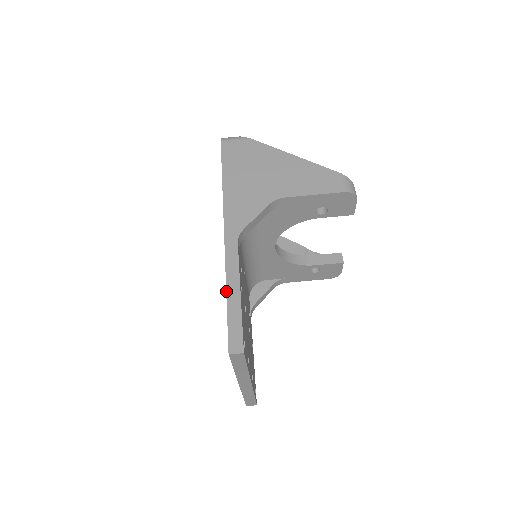
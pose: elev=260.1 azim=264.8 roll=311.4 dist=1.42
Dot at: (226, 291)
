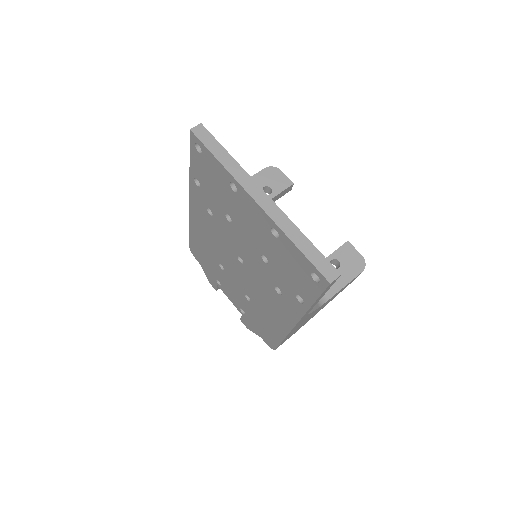
Dot at: (189, 168)
